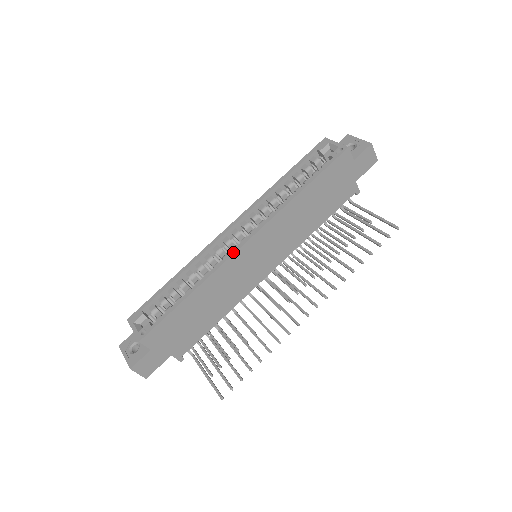
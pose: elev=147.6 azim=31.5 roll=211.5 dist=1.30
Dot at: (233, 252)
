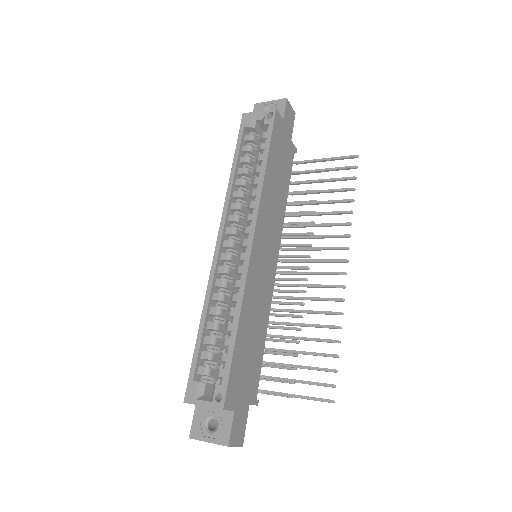
Dot at: (247, 259)
